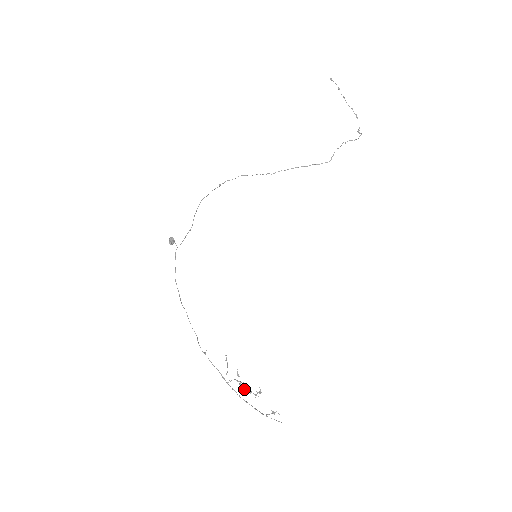
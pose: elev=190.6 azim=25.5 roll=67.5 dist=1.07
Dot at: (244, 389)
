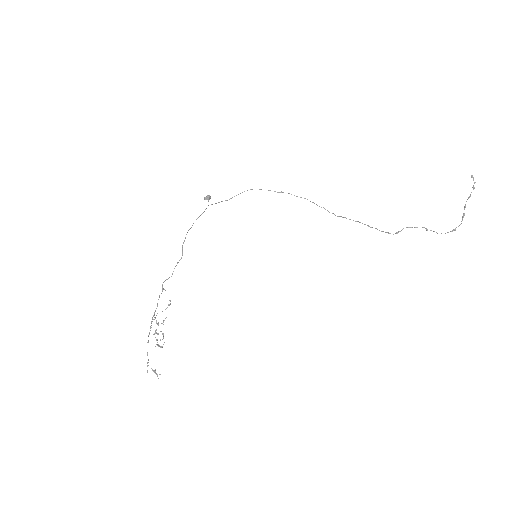
Dot at: (155, 332)
